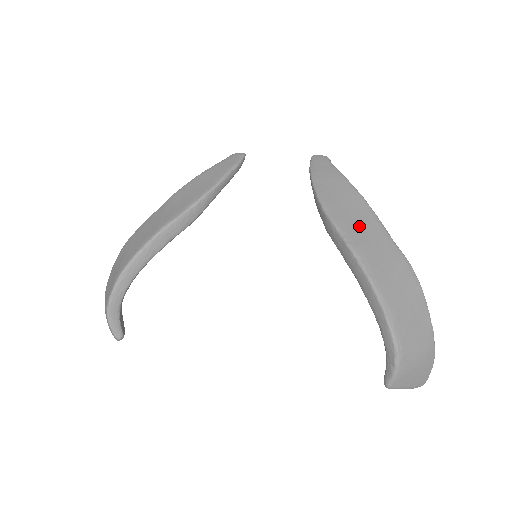
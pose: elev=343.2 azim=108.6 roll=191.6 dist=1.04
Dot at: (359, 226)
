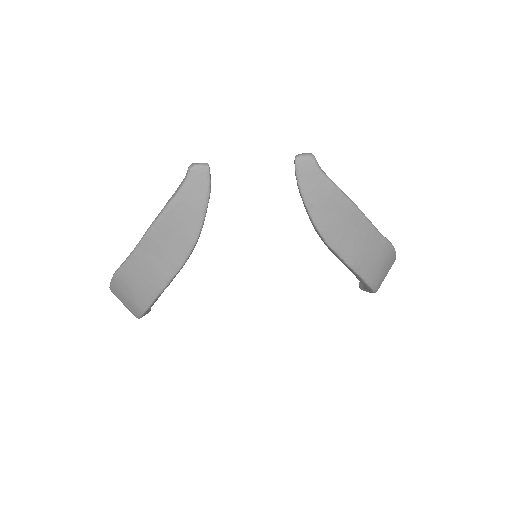
Dot at: (355, 242)
